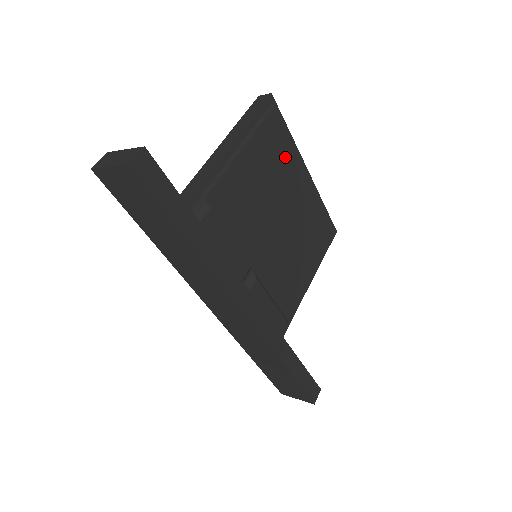
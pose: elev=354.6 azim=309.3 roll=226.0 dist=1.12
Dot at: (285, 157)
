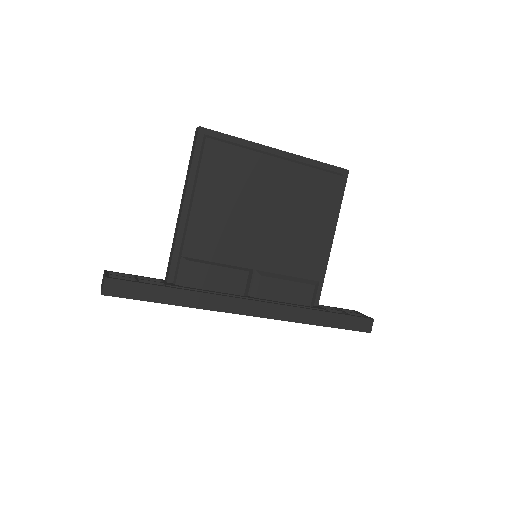
Dot at: (242, 165)
